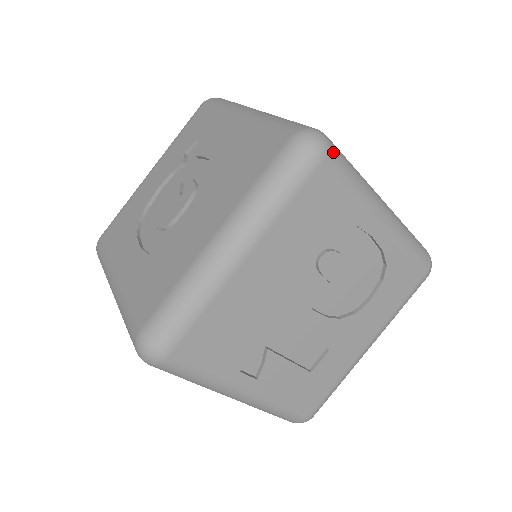
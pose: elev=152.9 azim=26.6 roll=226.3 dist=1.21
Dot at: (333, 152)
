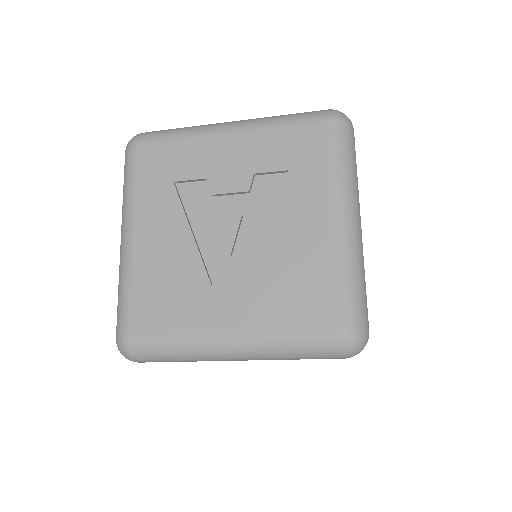
Dot at: occluded
